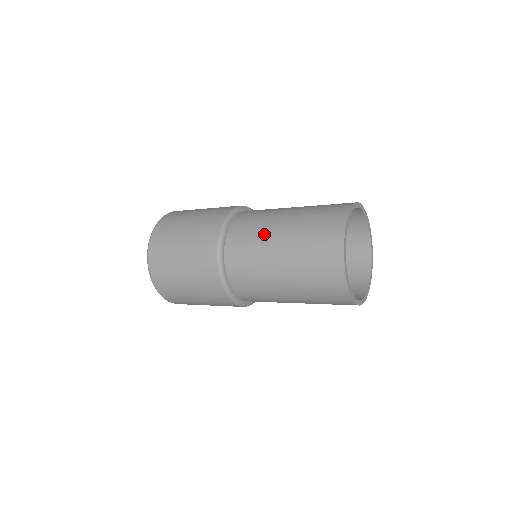
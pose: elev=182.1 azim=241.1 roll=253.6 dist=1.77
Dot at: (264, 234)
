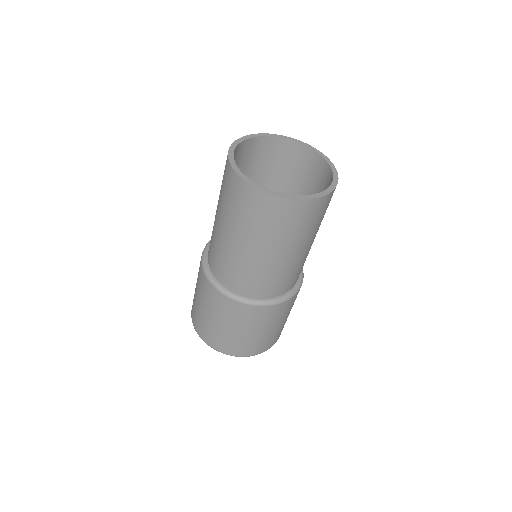
Dot at: occluded
